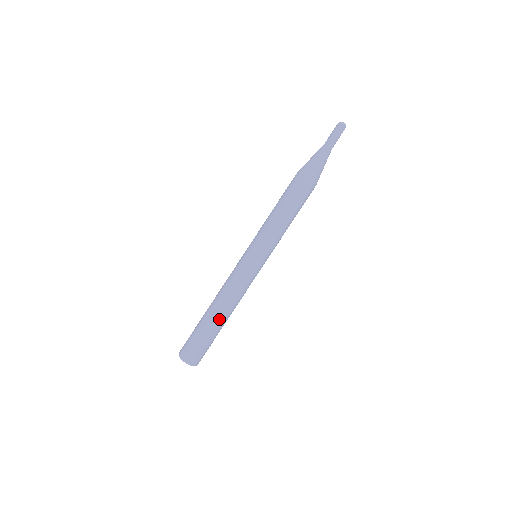
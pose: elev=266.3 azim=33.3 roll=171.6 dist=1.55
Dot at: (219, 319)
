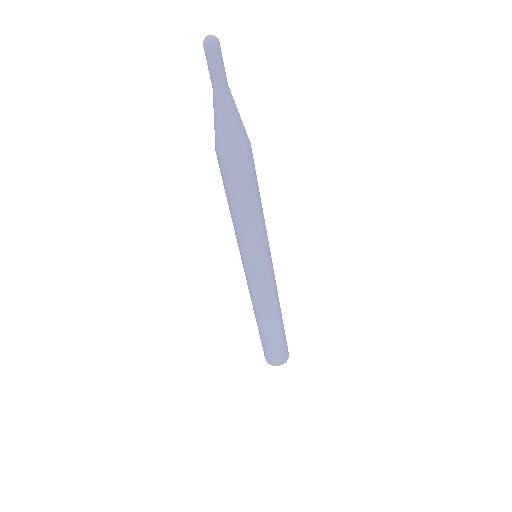
Dot at: (279, 323)
